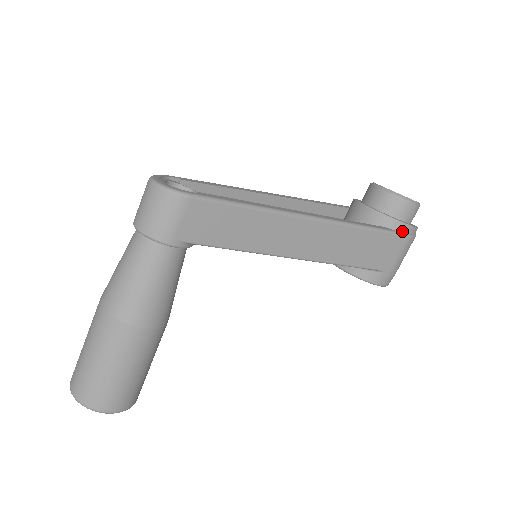
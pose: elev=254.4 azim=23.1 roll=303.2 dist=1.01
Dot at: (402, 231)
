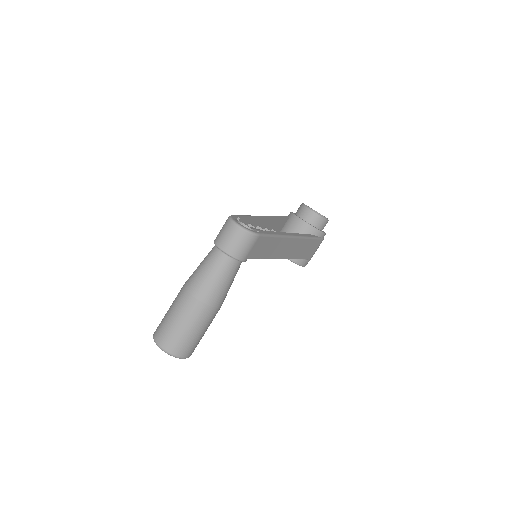
Dot at: (321, 237)
